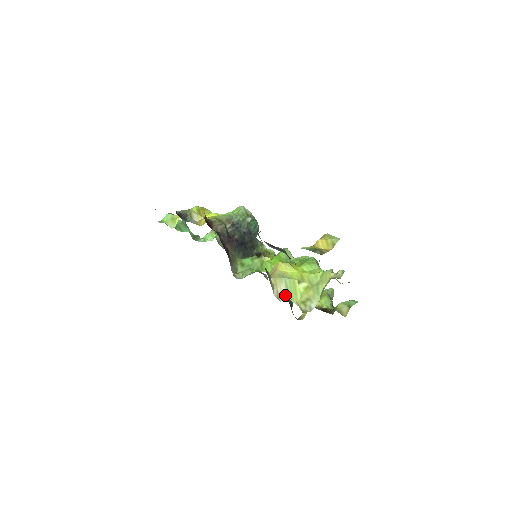
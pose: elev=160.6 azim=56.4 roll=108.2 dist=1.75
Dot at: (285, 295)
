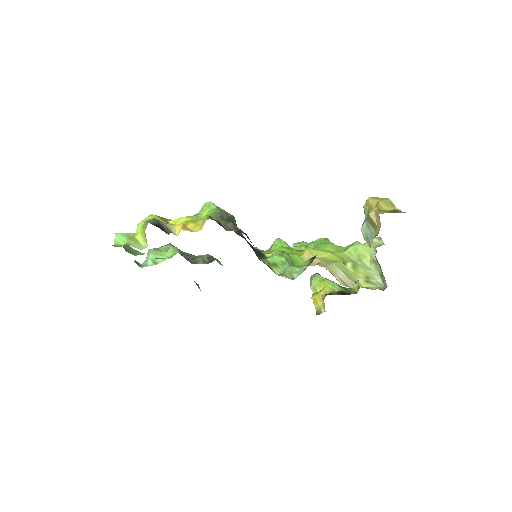
Dot at: (350, 280)
